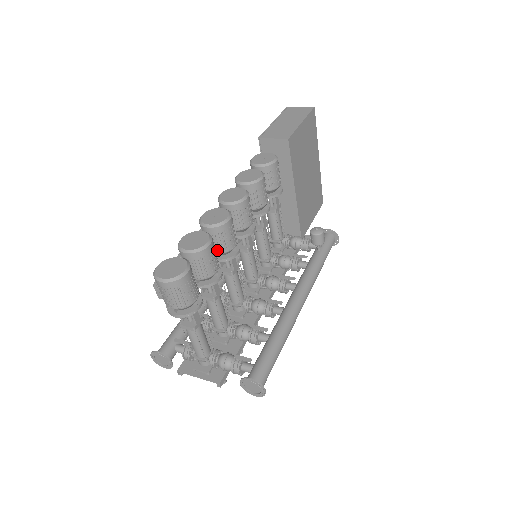
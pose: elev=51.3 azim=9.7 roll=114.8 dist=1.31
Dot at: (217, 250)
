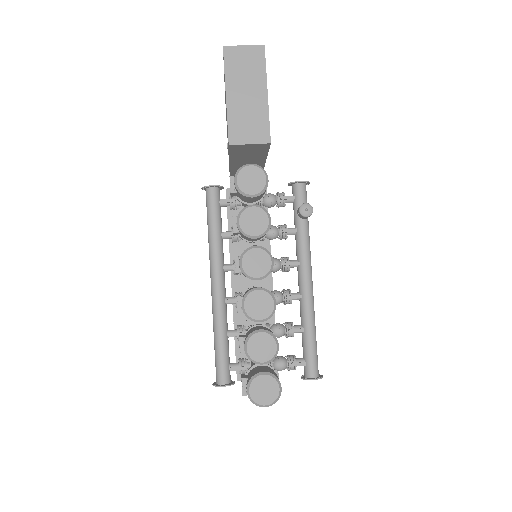
Dot at: occluded
